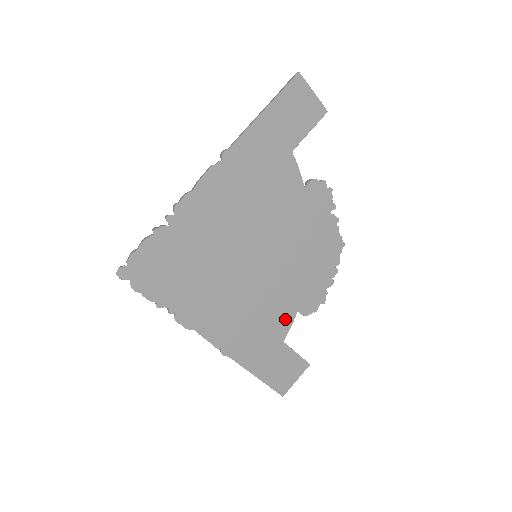
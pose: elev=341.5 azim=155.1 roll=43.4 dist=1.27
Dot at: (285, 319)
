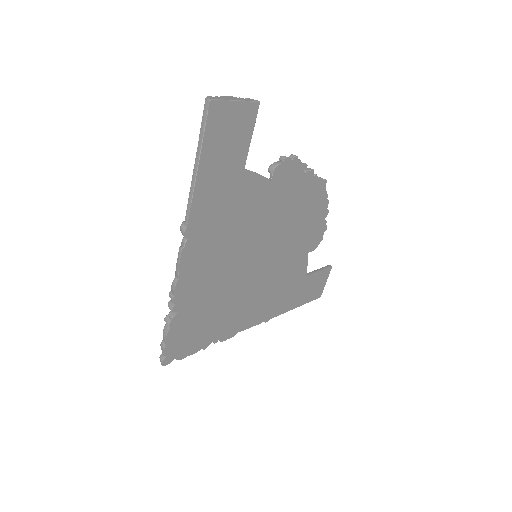
Dot at: (301, 265)
